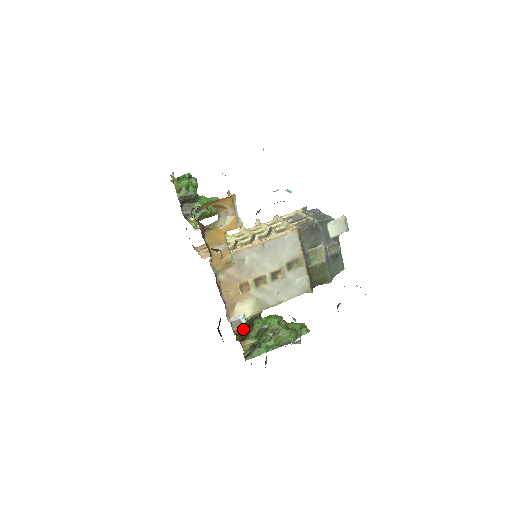
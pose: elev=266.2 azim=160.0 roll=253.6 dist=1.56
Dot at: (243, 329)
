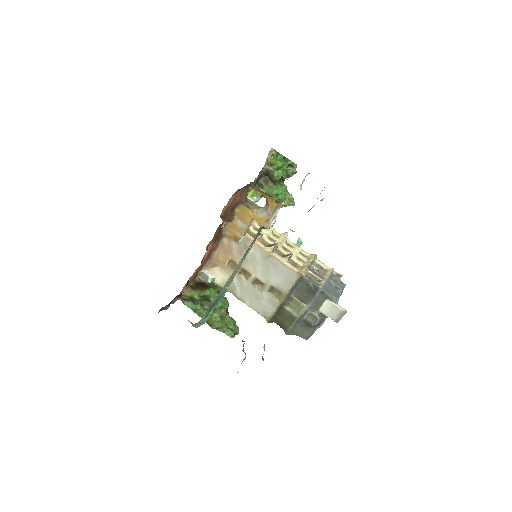
Dot at: (202, 284)
